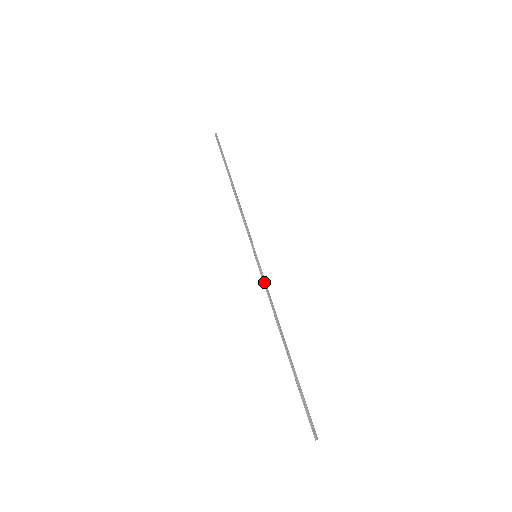
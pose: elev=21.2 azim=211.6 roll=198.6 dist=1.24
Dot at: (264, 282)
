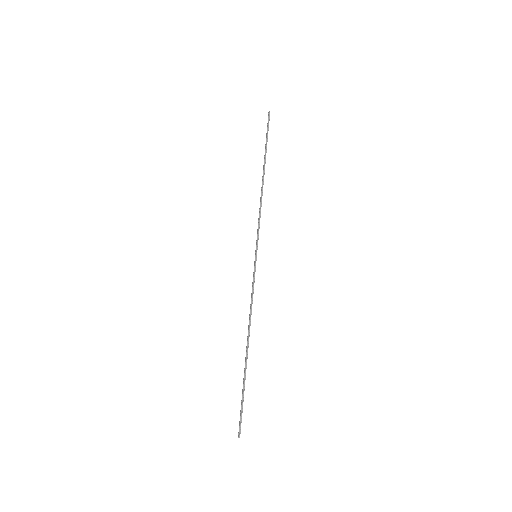
Dot at: (252, 284)
